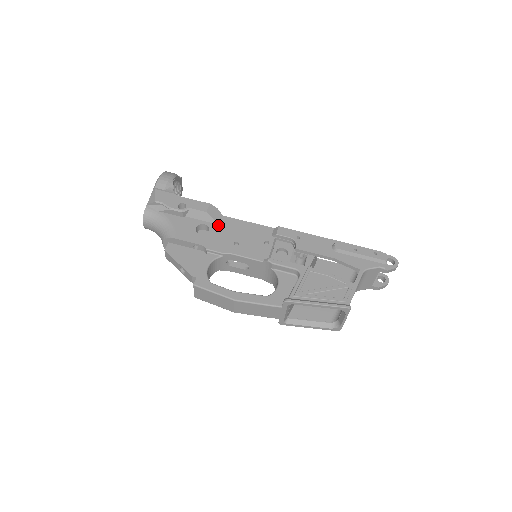
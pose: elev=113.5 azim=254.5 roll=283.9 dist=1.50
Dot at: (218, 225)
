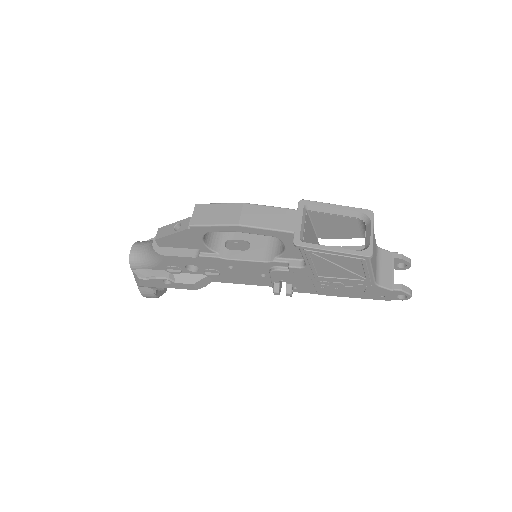
Dot at: occluded
